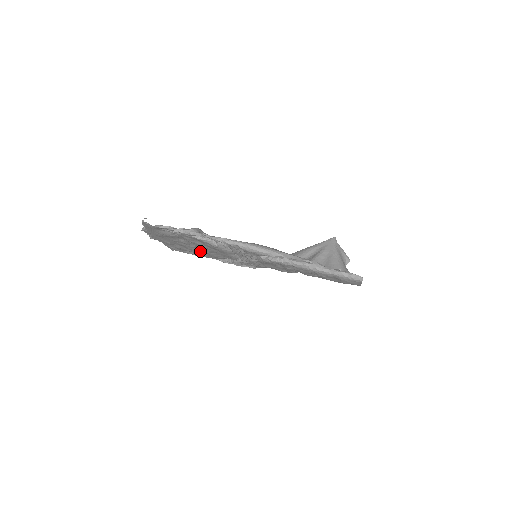
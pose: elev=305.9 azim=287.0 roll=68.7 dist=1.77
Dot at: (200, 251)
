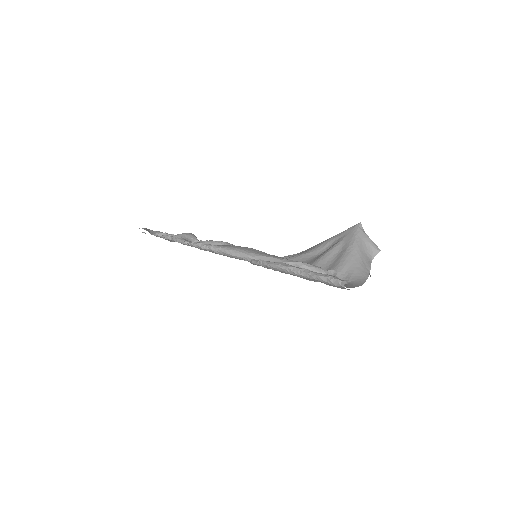
Dot at: occluded
